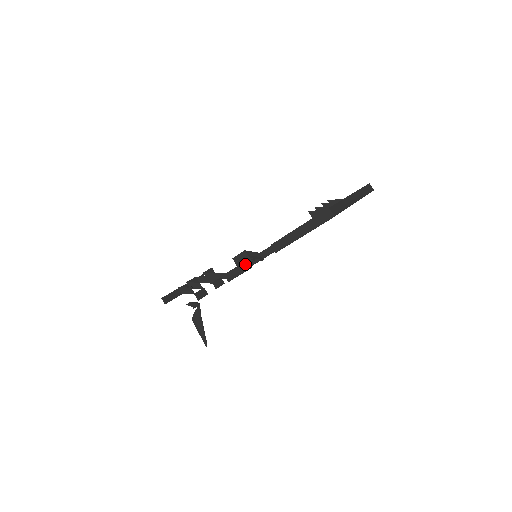
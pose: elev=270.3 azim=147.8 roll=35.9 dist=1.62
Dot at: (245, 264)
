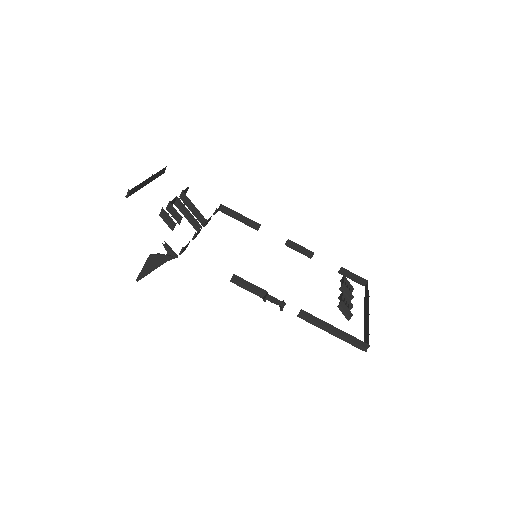
Dot at: occluded
